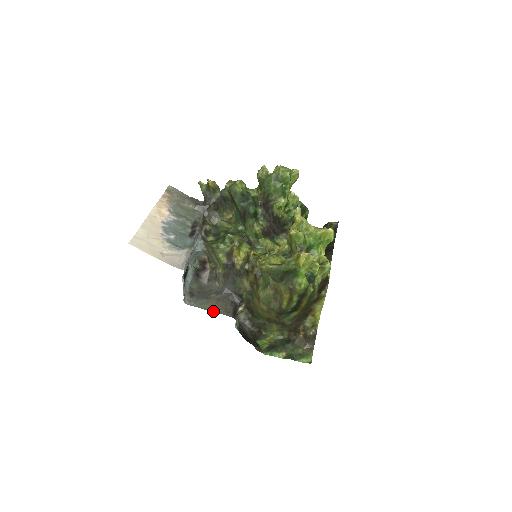
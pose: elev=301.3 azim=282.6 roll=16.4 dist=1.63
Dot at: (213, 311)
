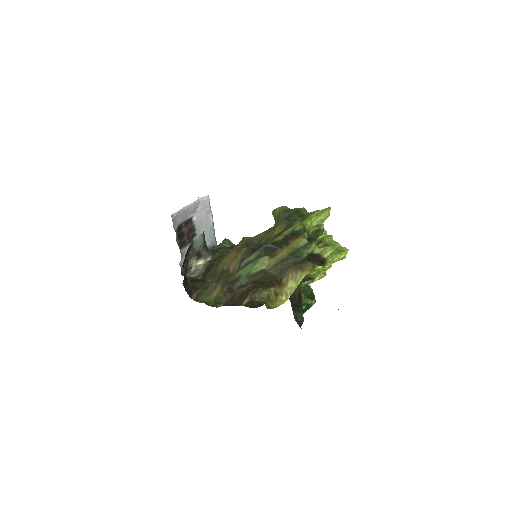
Dot at: occluded
